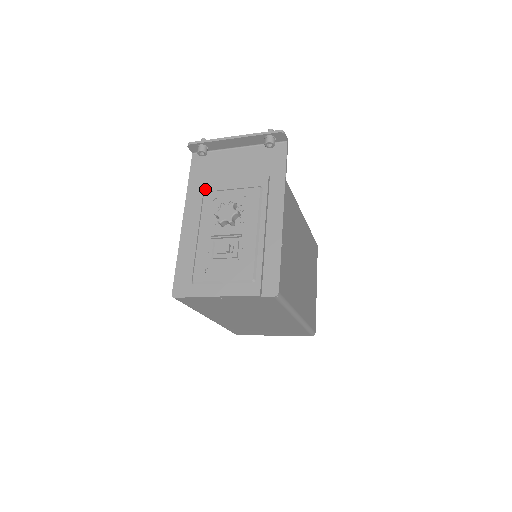
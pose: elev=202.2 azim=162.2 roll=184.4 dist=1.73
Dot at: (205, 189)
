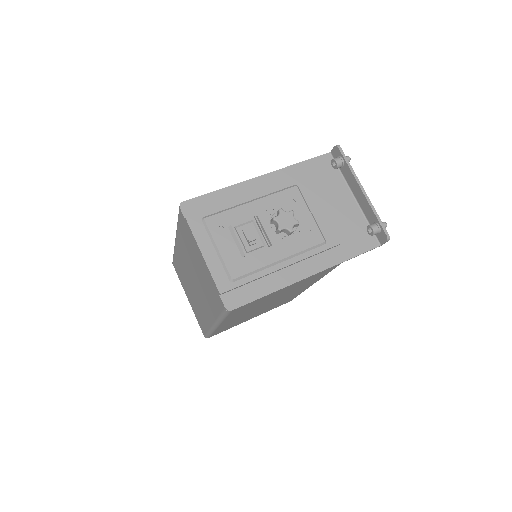
Dot at: (300, 185)
